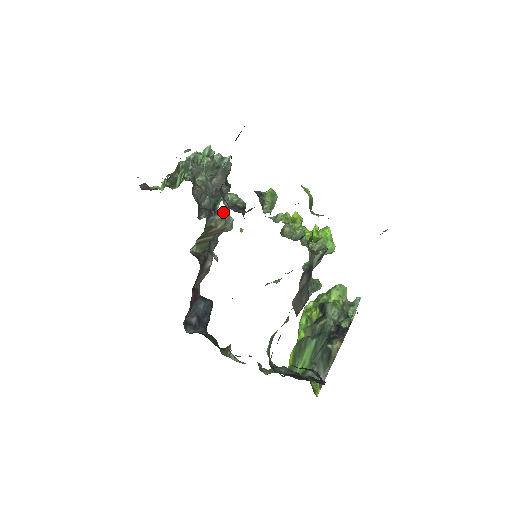
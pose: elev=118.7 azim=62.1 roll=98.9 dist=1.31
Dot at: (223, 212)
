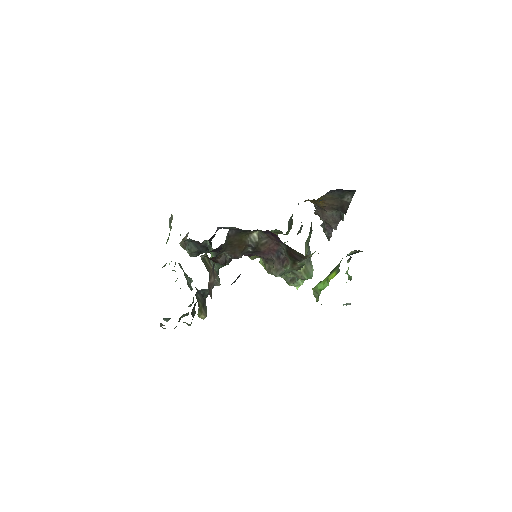
Dot at: (214, 263)
